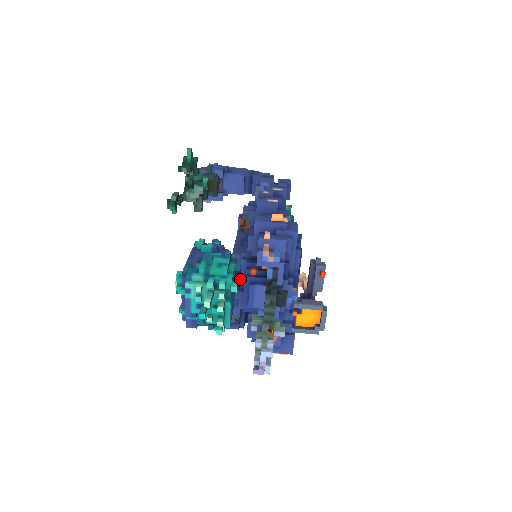
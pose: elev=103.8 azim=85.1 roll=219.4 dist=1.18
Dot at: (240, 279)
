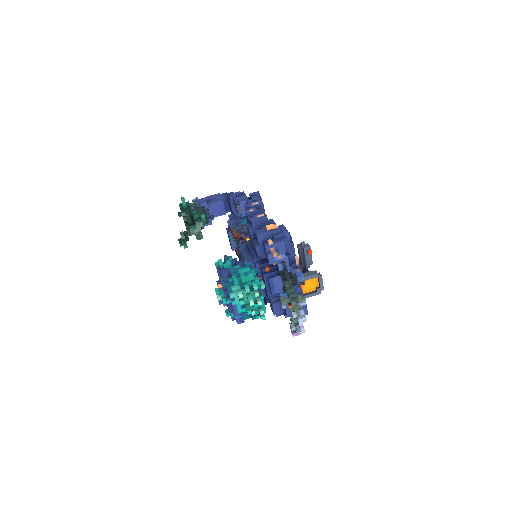
Dot at: occluded
